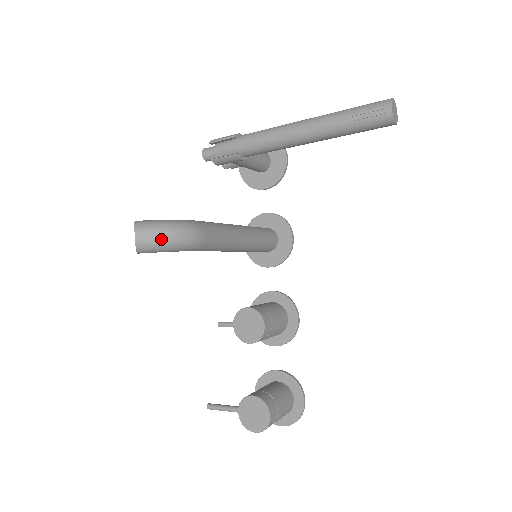
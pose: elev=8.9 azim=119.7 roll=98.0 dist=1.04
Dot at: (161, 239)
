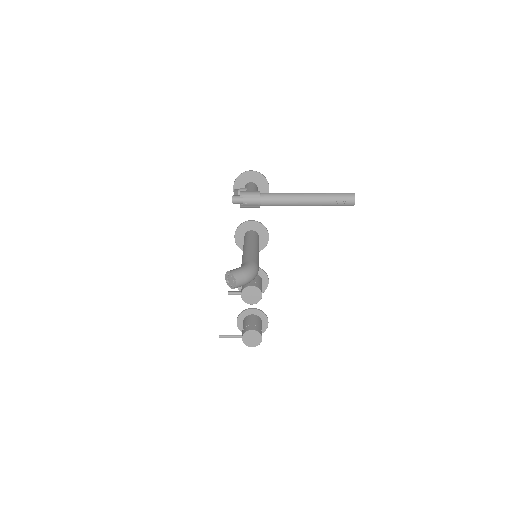
Dot at: (247, 281)
